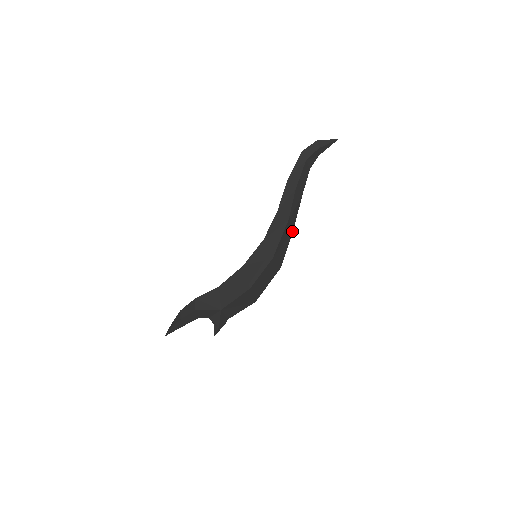
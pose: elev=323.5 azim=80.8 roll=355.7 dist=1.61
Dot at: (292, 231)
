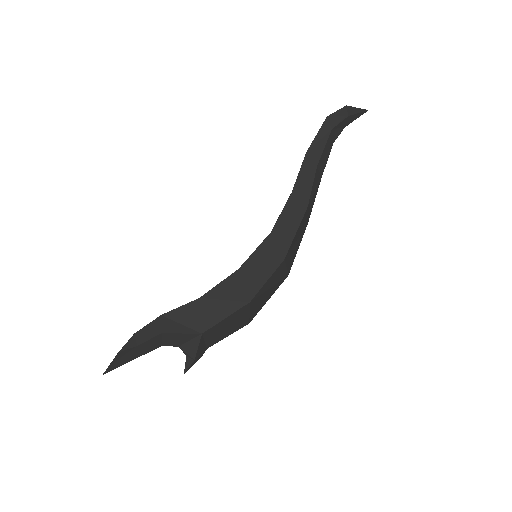
Dot at: (306, 225)
